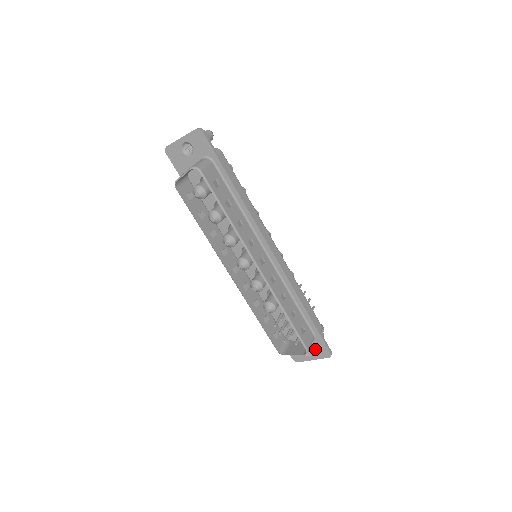
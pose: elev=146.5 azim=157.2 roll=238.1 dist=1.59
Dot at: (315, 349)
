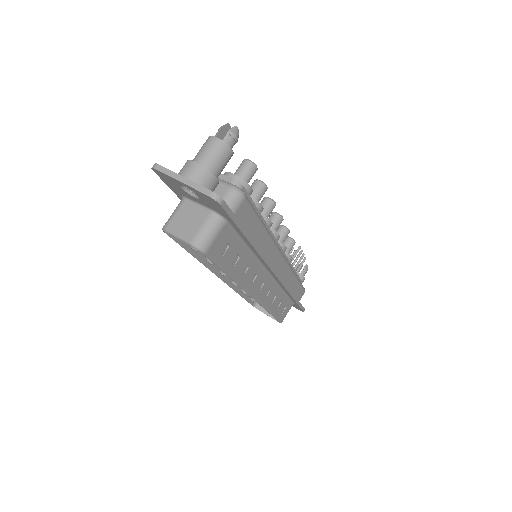
Dot at: occluded
